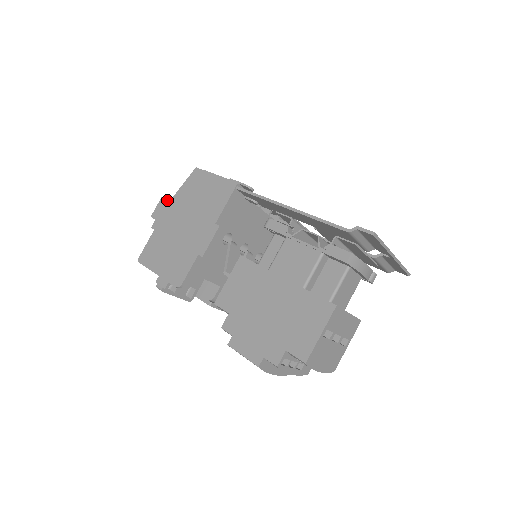
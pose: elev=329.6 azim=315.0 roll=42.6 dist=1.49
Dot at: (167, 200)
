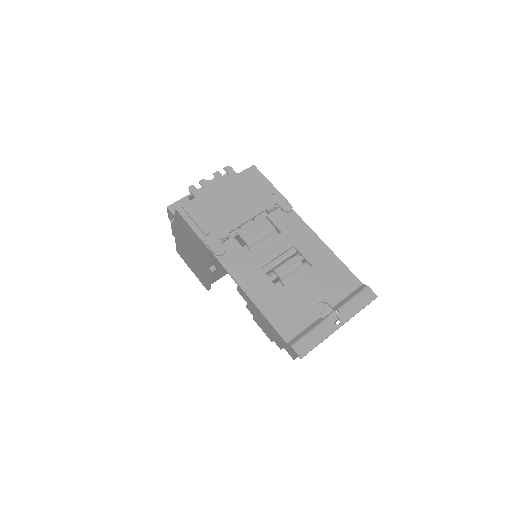
Dot at: (171, 214)
